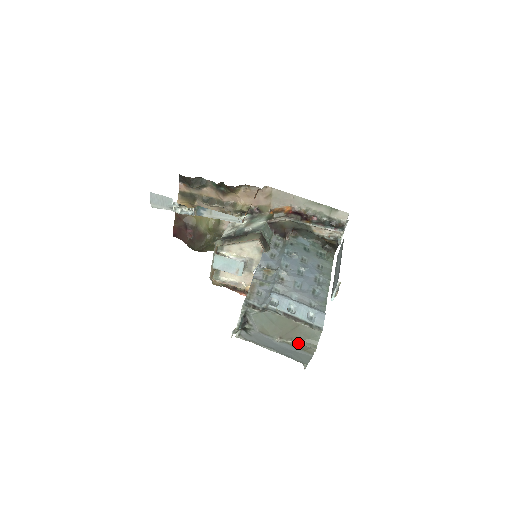
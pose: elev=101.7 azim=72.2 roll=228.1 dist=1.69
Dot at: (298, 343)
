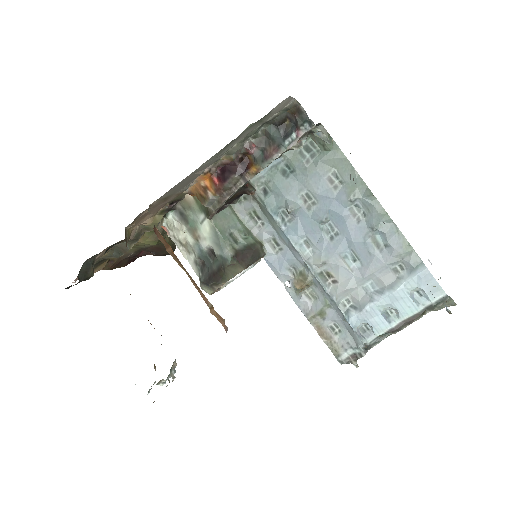
Dot at: occluded
